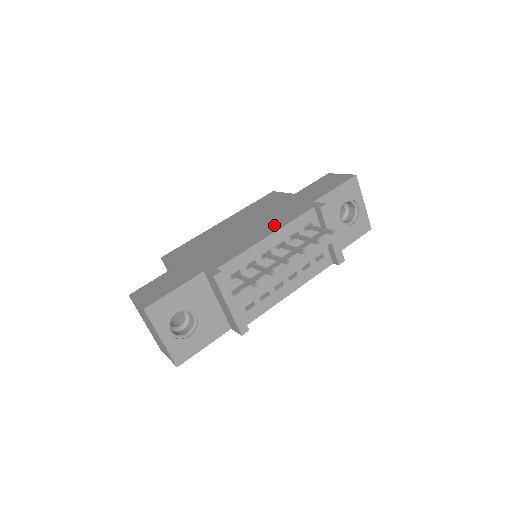
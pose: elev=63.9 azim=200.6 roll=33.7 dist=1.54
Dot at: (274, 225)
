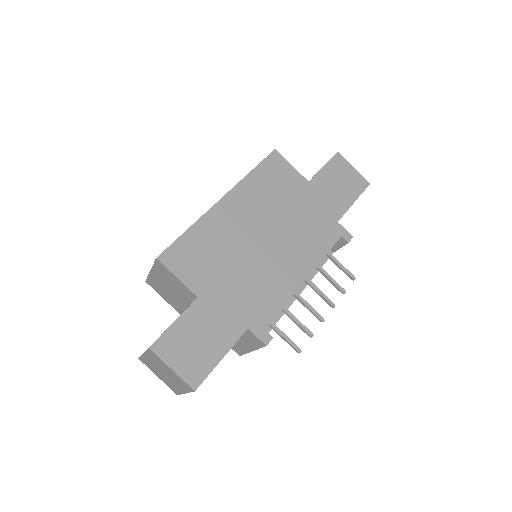
Dot at: (306, 256)
